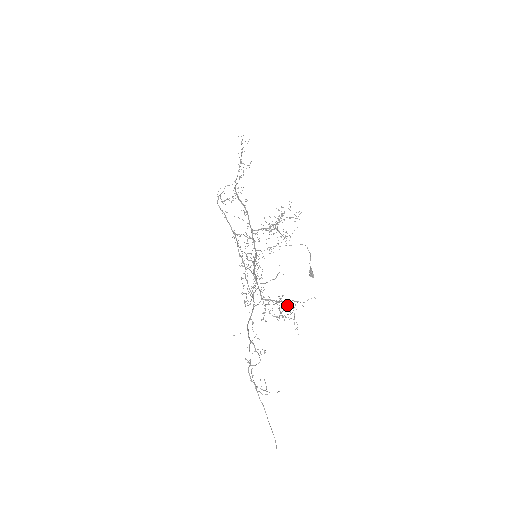
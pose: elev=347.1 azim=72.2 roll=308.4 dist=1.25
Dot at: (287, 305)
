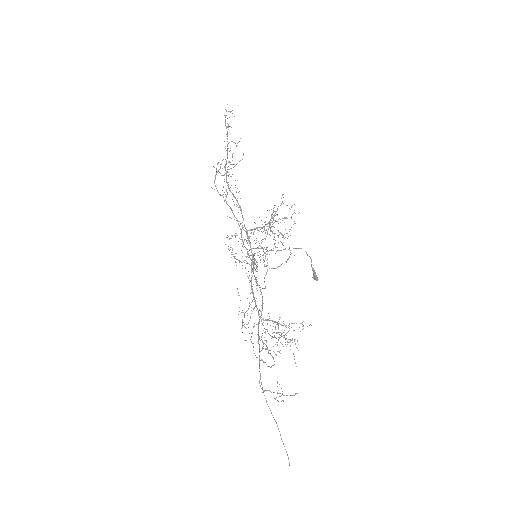
Dot at: (284, 330)
